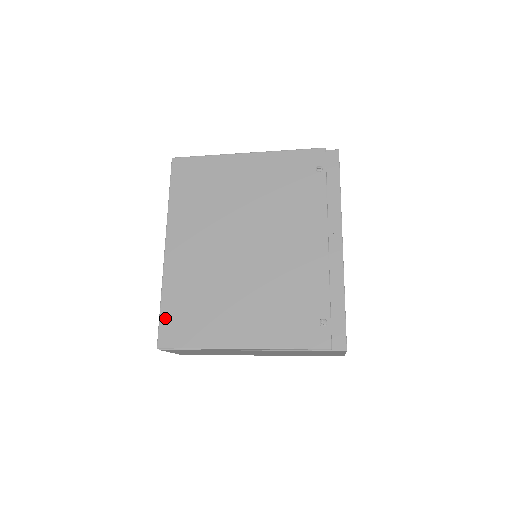
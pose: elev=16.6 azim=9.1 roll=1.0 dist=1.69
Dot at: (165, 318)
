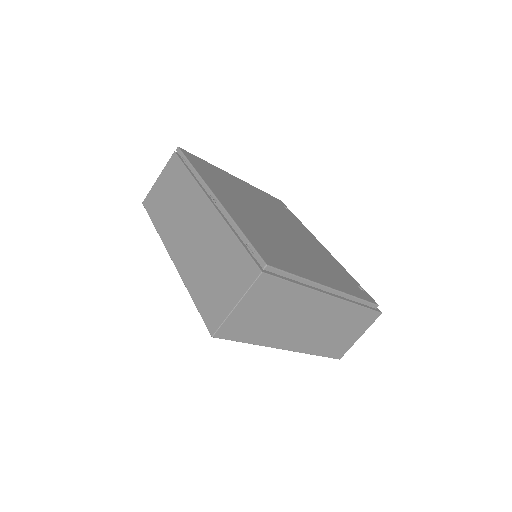
Dot at: (255, 244)
